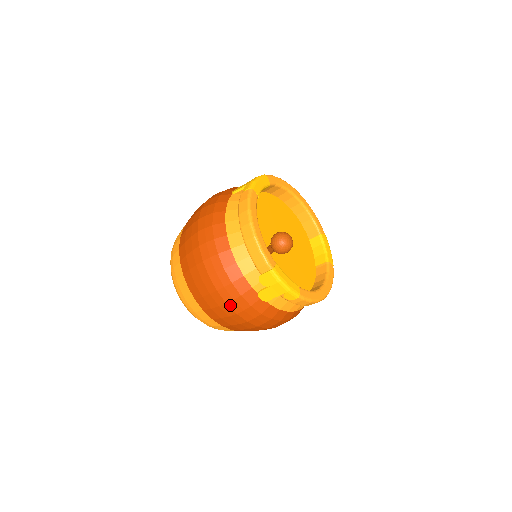
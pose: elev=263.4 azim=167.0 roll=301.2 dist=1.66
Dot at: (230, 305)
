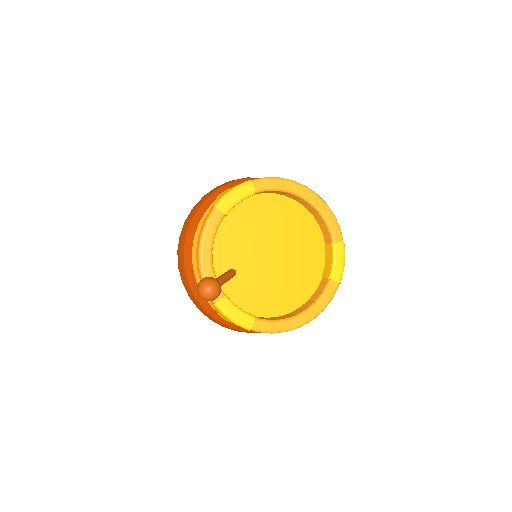
Dot at: (202, 312)
